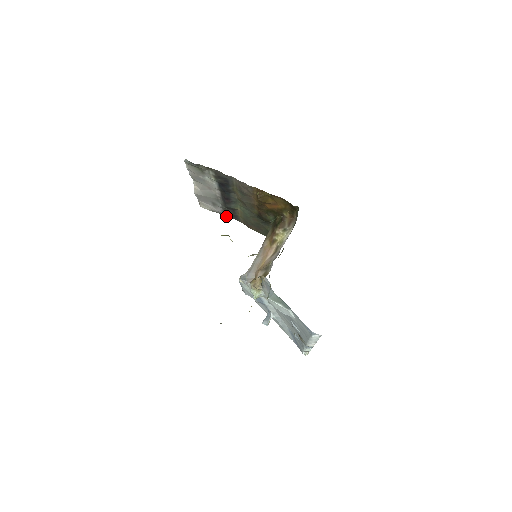
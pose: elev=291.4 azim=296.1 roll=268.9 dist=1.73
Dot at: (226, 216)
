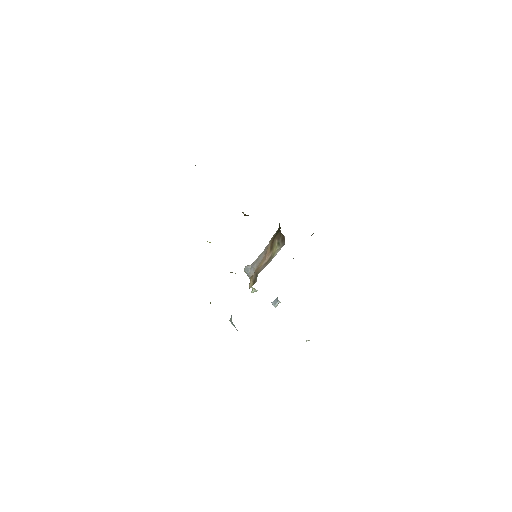
Dot at: occluded
